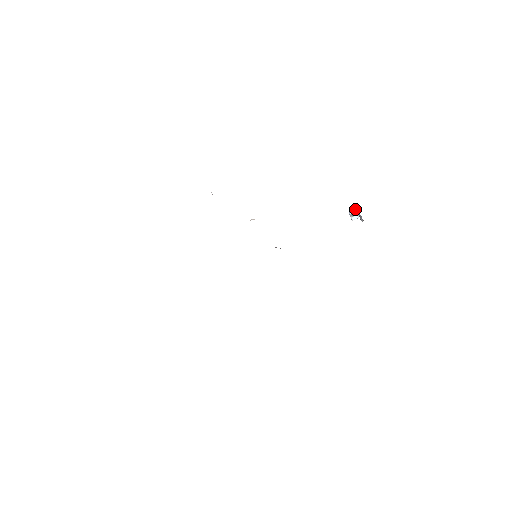
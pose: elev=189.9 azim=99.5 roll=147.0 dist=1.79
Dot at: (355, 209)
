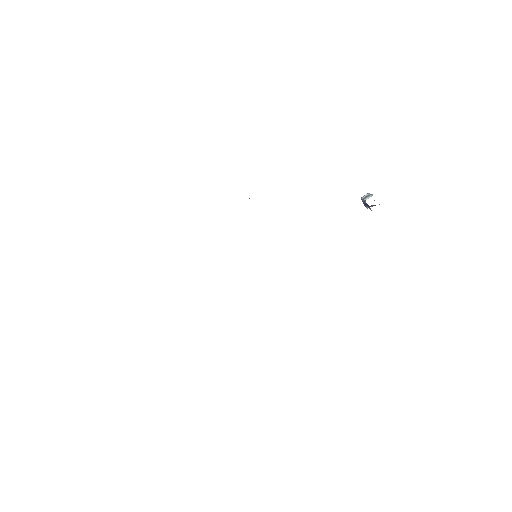
Dot at: (367, 193)
